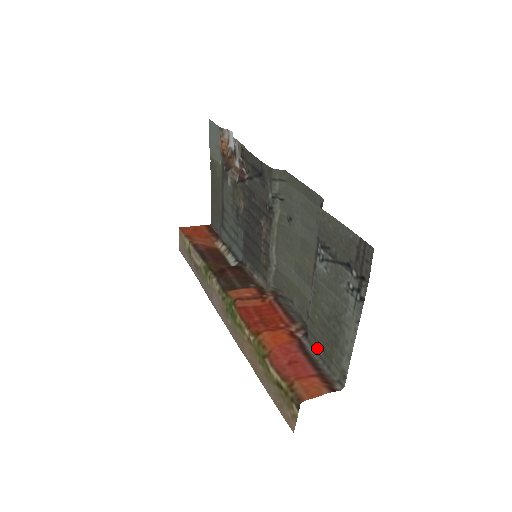
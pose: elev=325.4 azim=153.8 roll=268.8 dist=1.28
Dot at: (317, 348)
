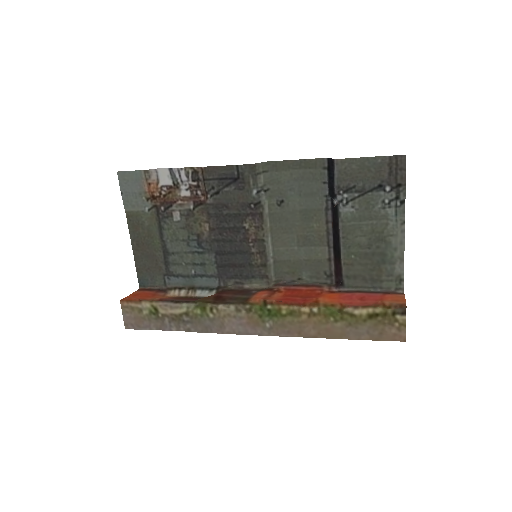
Dot at: (360, 284)
